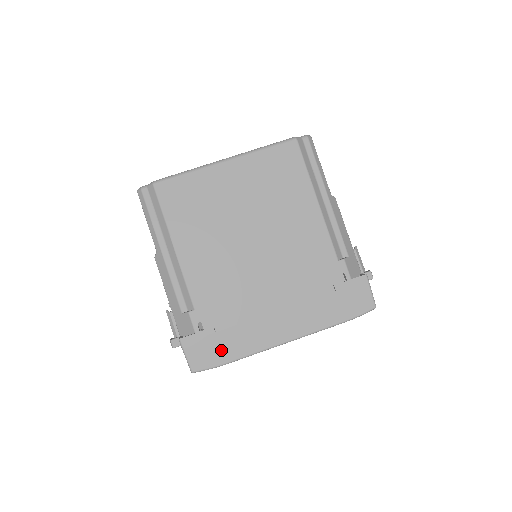
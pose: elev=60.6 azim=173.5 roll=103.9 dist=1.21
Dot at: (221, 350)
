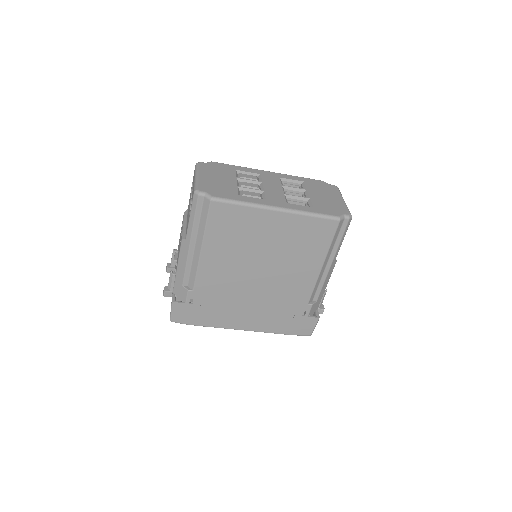
Dot at: (197, 318)
